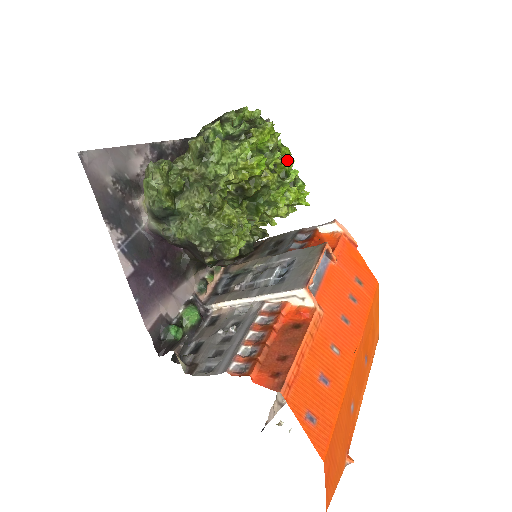
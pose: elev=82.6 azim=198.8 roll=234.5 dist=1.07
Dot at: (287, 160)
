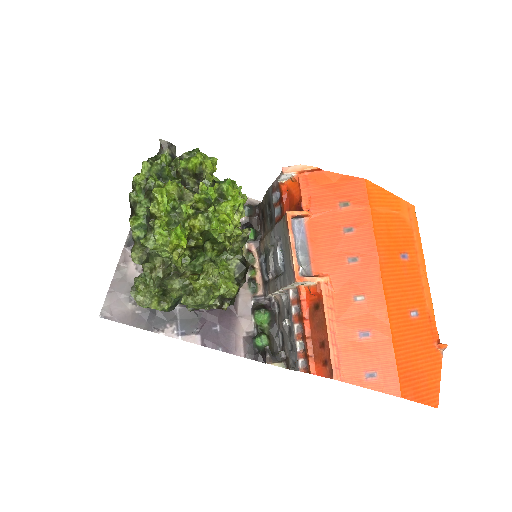
Dot at: (195, 194)
